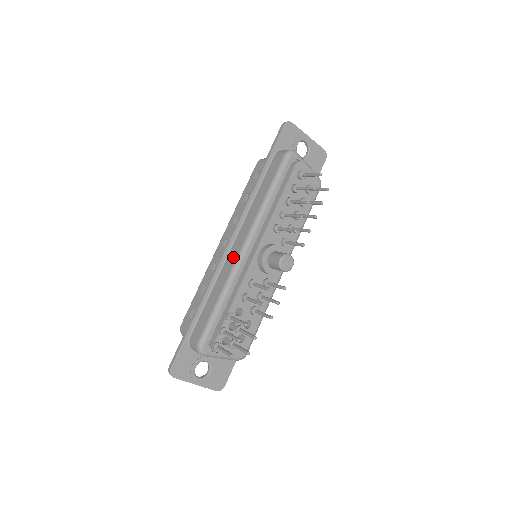
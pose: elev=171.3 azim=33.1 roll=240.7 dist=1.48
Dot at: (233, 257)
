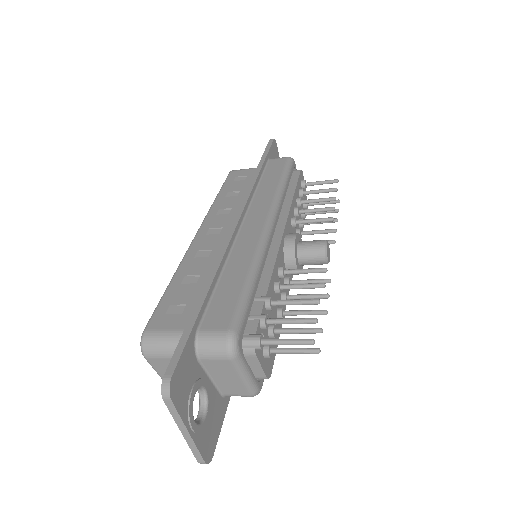
Dot at: (253, 233)
